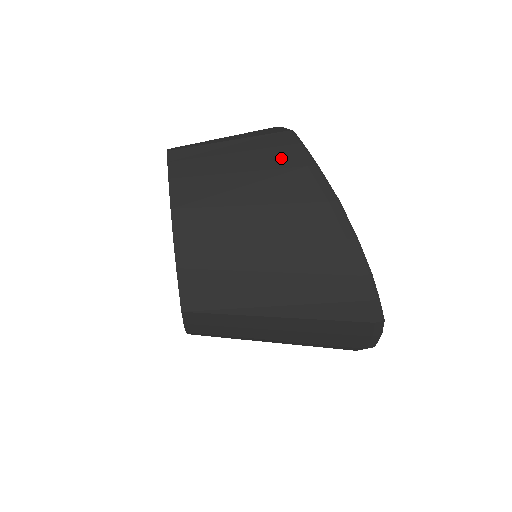
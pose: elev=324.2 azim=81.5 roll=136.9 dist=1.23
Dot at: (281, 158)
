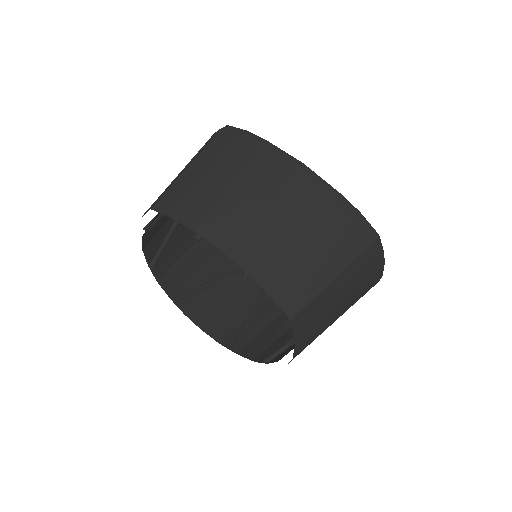
Dot at: (369, 273)
